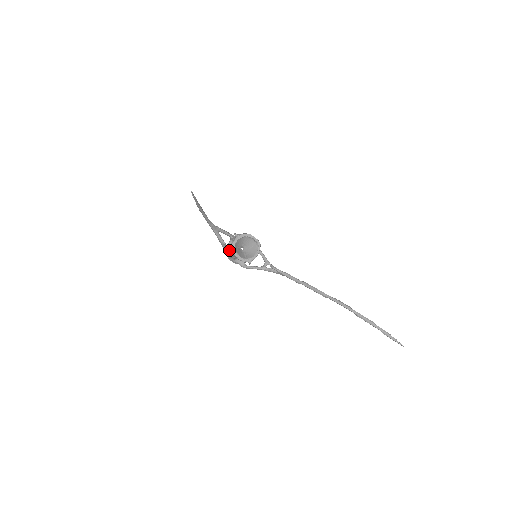
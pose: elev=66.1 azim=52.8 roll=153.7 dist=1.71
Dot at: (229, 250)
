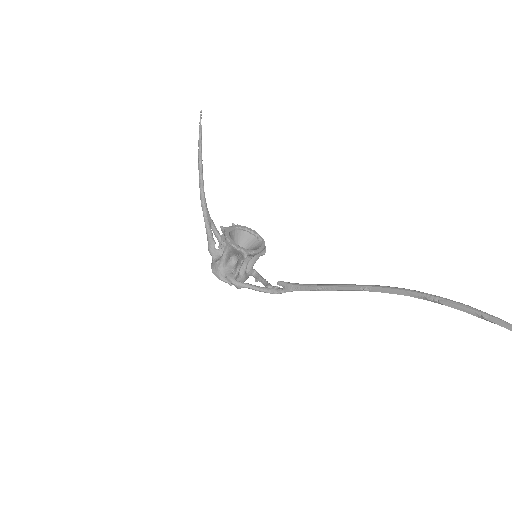
Dot at: (217, 256)
